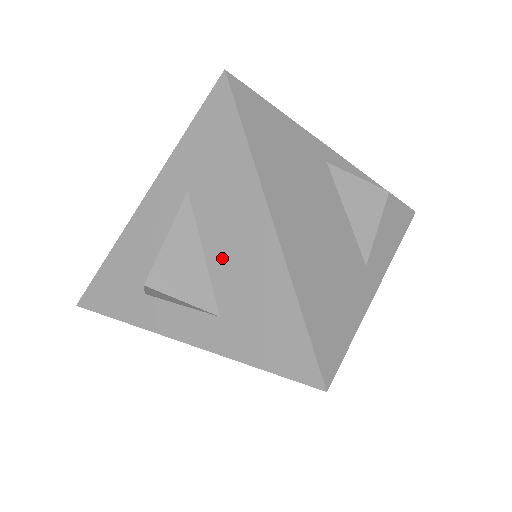
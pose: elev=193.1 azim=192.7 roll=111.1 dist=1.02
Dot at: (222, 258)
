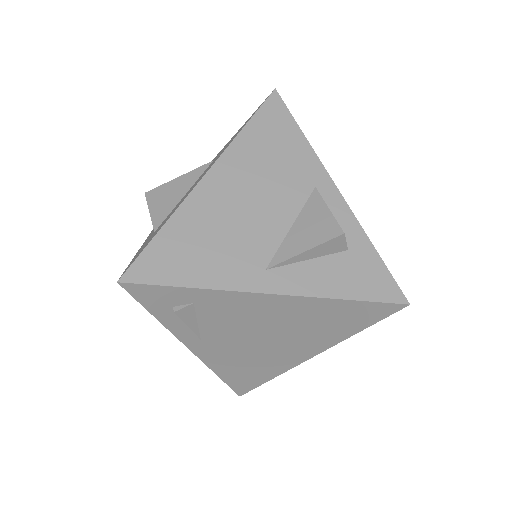
Dot at: occluded
